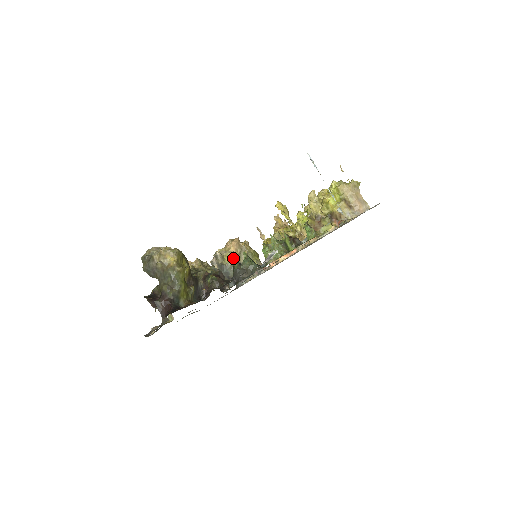
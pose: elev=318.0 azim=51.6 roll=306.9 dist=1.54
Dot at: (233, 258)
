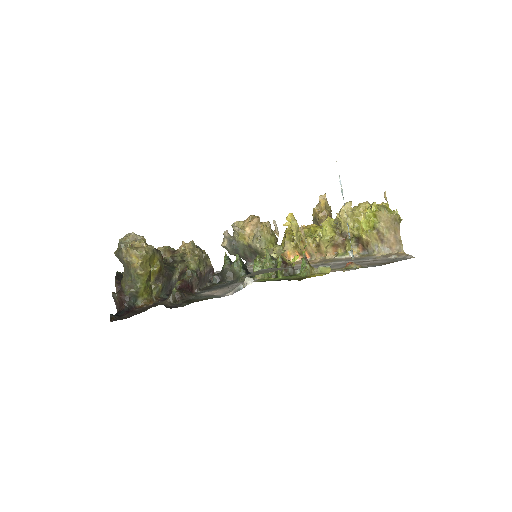
Dot at: (246, 238)
